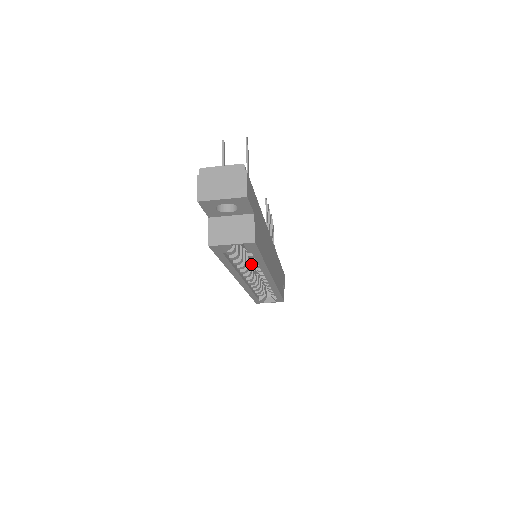
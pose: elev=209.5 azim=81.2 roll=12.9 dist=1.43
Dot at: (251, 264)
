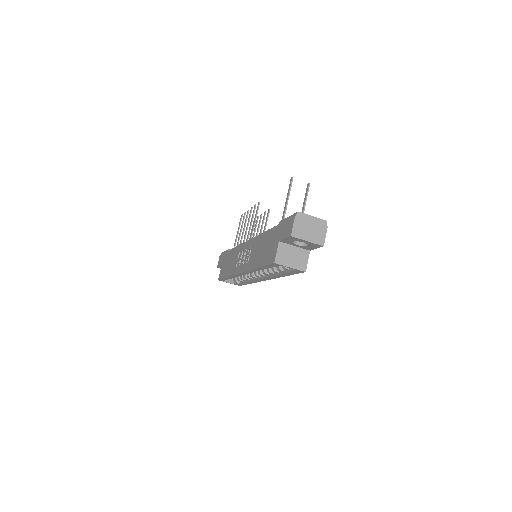
Dot at: occluded
